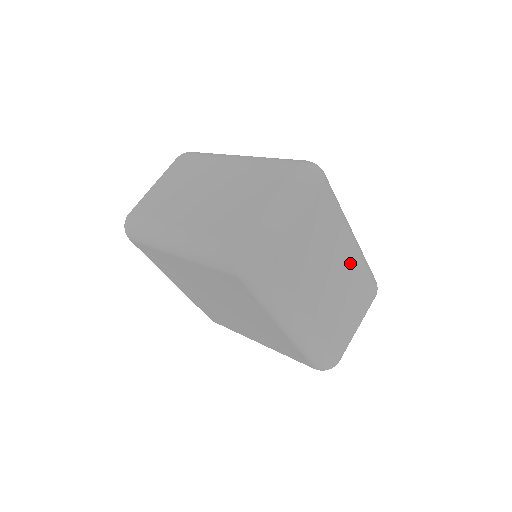
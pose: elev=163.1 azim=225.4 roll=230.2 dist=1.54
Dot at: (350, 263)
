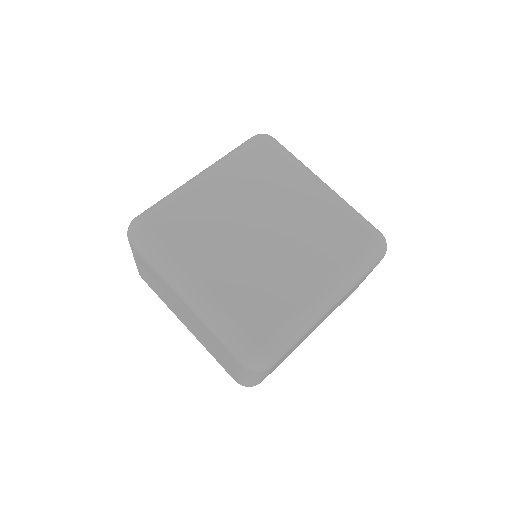
Dot at: occluded
